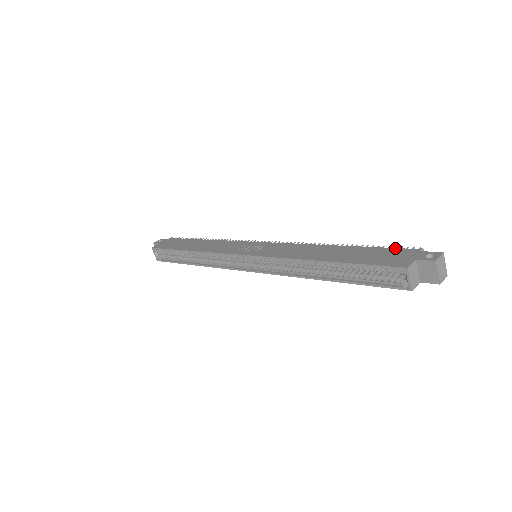
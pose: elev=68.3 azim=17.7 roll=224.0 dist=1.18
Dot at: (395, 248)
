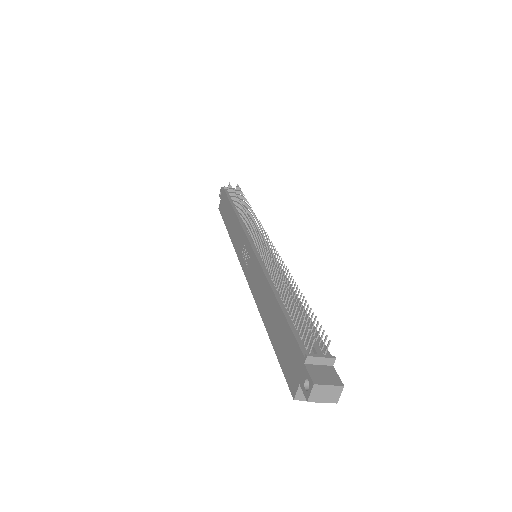
Dot at: (295, 339)
